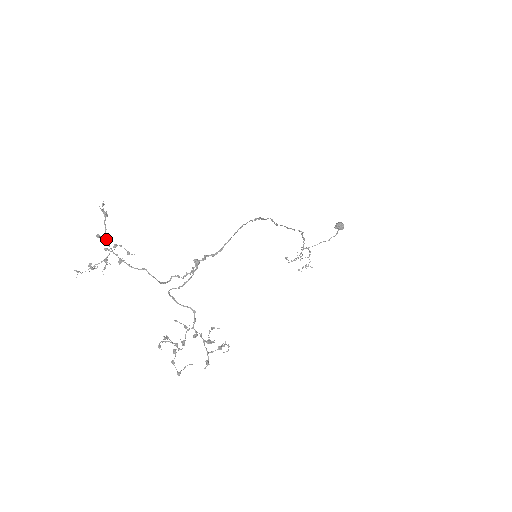
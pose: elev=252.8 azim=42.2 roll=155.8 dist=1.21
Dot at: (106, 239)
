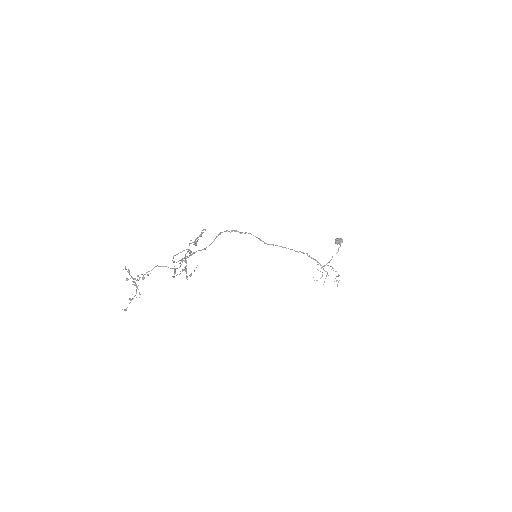
Dot at: (132, 278)
